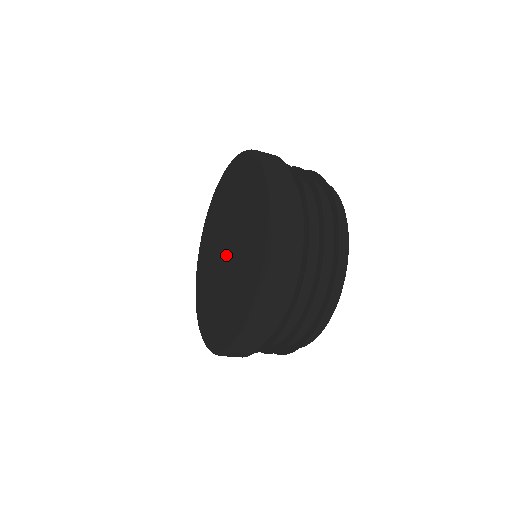
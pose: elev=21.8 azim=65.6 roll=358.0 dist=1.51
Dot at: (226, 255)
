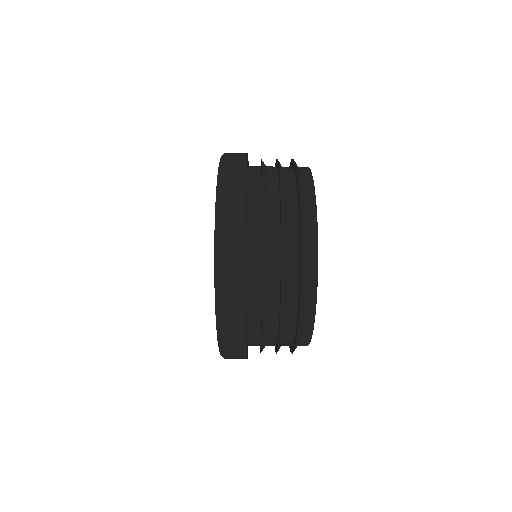
Dot at: occluded
